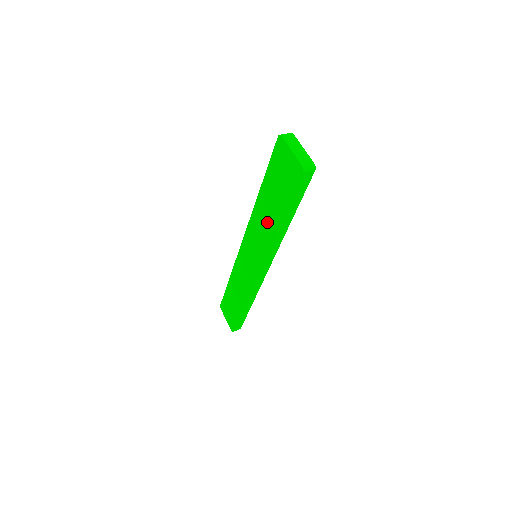
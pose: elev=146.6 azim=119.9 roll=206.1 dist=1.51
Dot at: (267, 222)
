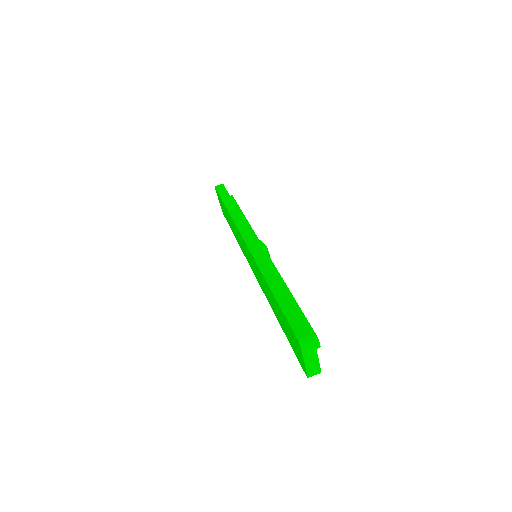
Dot at: (270, 300)
